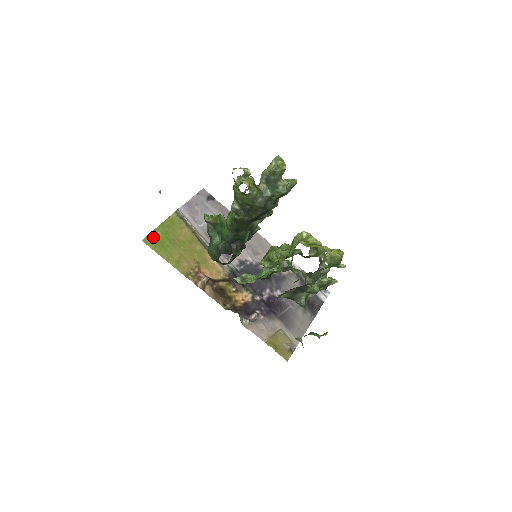
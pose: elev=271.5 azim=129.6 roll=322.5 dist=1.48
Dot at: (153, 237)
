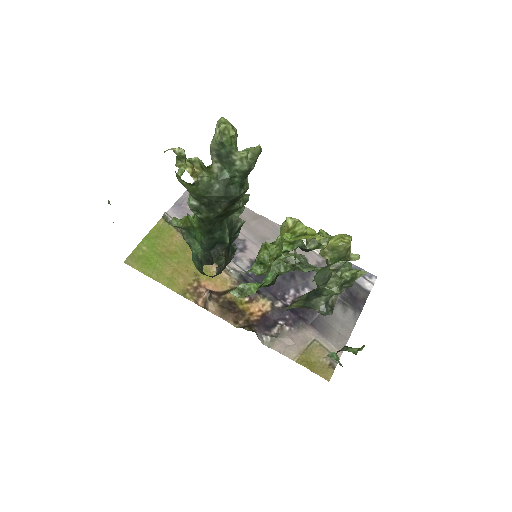
Dot at: (137, 255)
